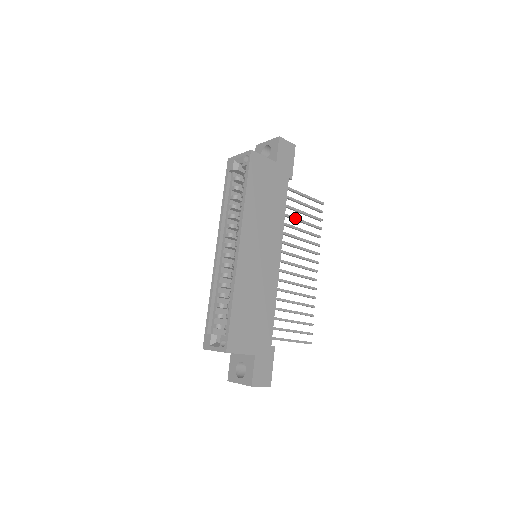
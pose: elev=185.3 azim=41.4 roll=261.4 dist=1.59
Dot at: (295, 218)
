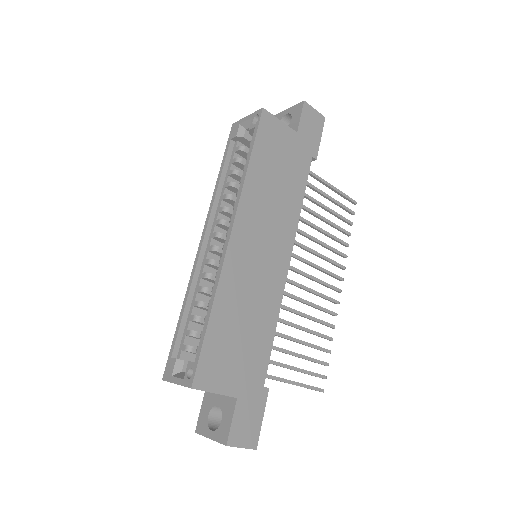
Dot at: (316, 214)
